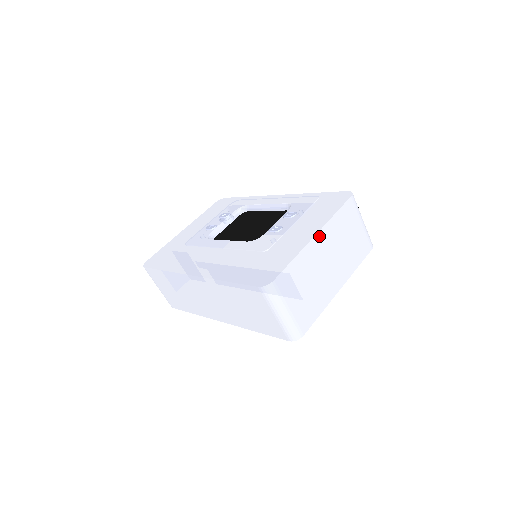
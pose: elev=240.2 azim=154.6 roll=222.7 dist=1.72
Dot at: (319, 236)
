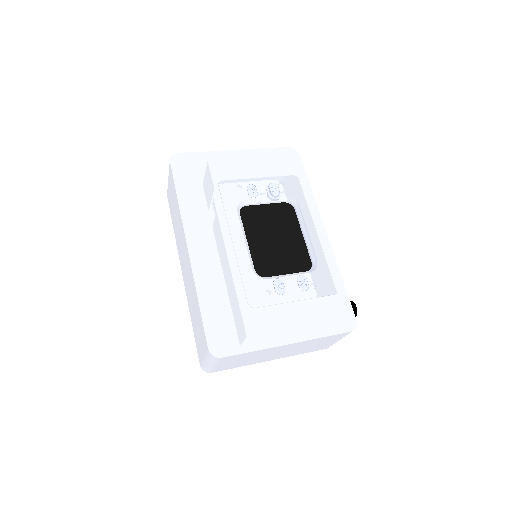
Dot at: (292, 344)
